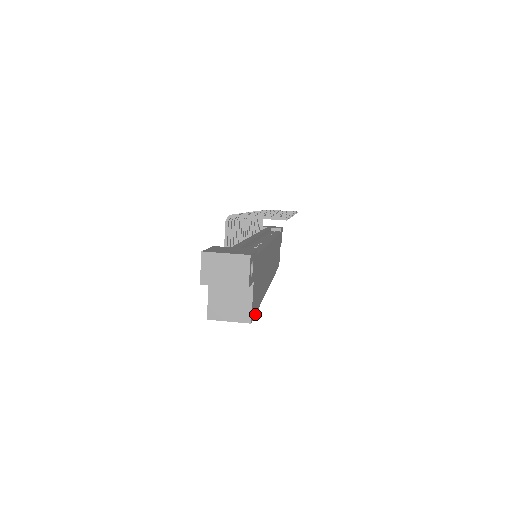
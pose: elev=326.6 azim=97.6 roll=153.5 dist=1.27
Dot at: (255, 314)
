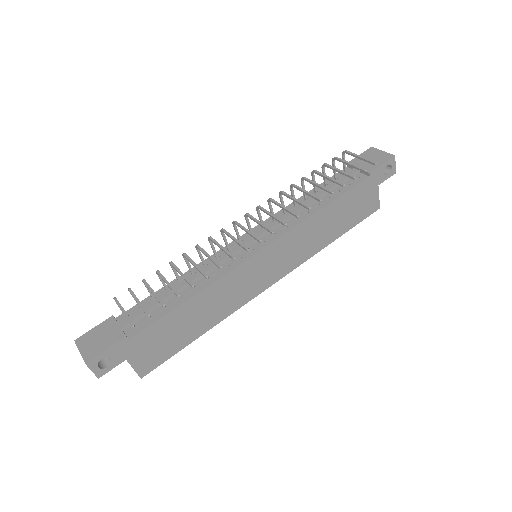
Dot at: occluded
